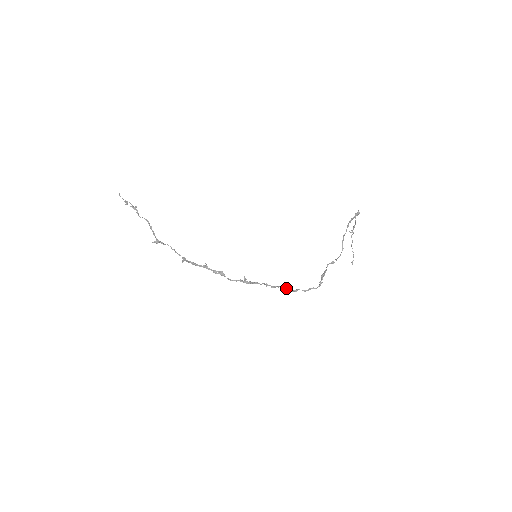
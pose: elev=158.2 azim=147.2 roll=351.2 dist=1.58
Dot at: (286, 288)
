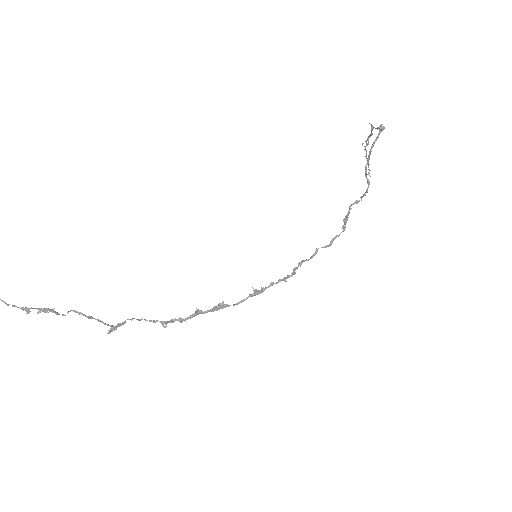
Dot at: occluded
